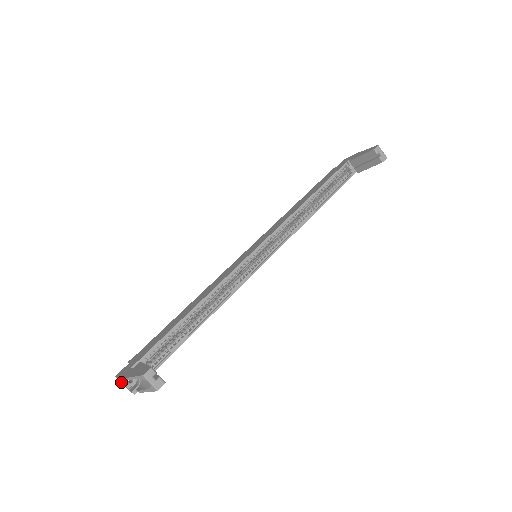
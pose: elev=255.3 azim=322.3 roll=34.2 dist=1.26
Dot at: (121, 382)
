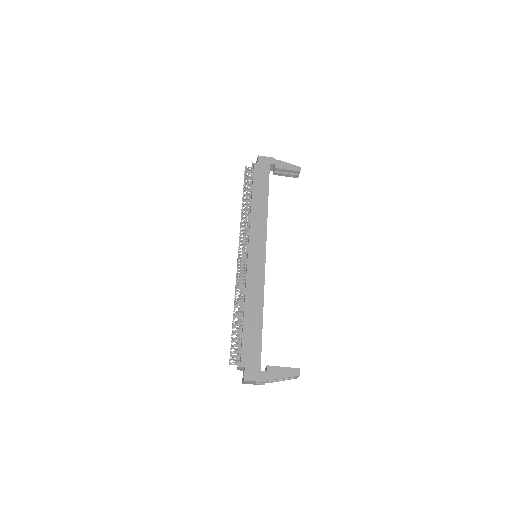
Dot at: (248, 382)
